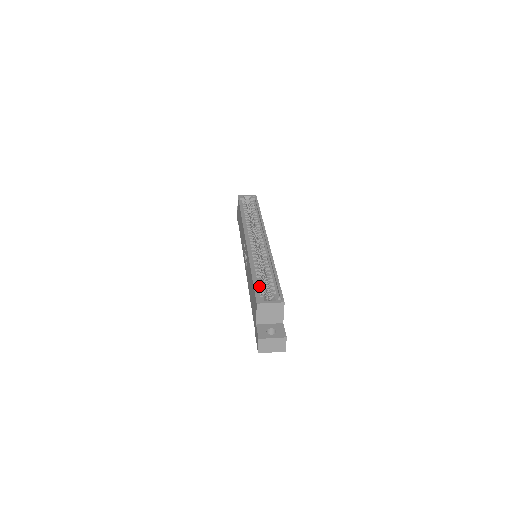
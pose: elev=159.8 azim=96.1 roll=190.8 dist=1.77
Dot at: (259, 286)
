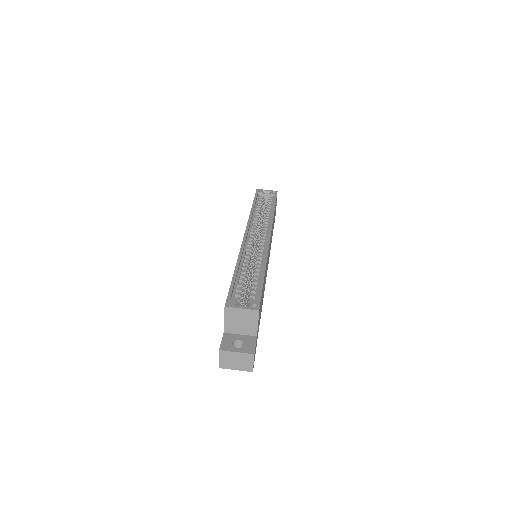
Dot at: (238, 287)
